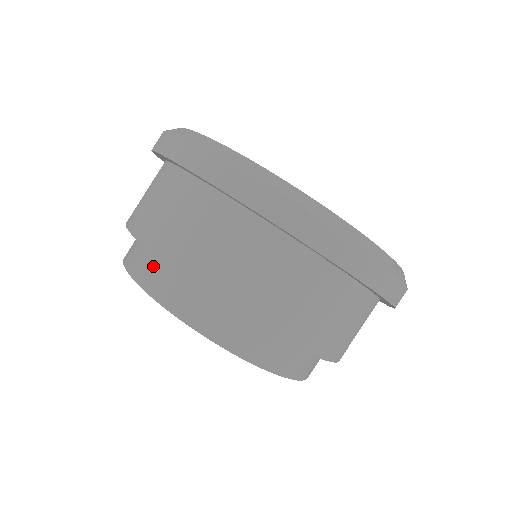
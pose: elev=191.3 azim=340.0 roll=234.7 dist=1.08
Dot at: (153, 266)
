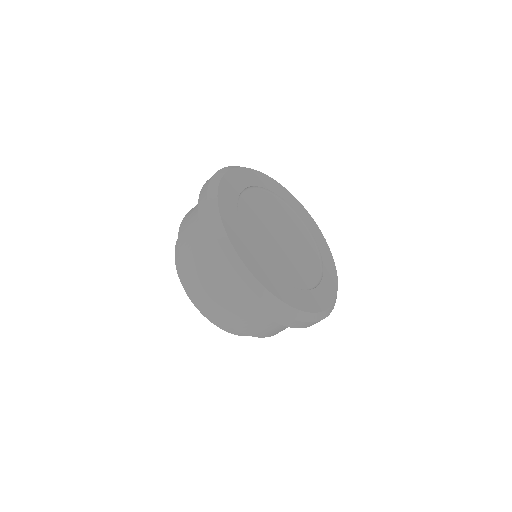
Dot at: occluded
